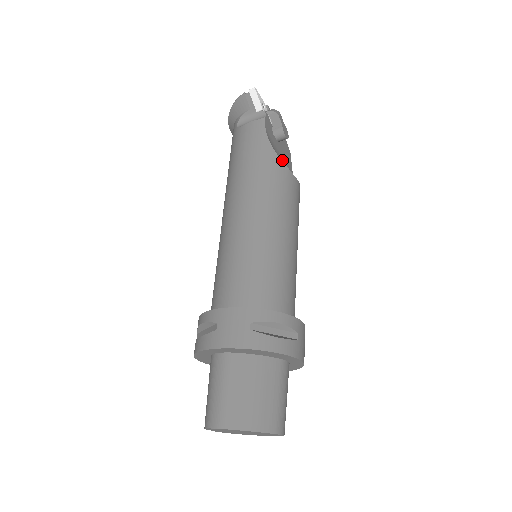
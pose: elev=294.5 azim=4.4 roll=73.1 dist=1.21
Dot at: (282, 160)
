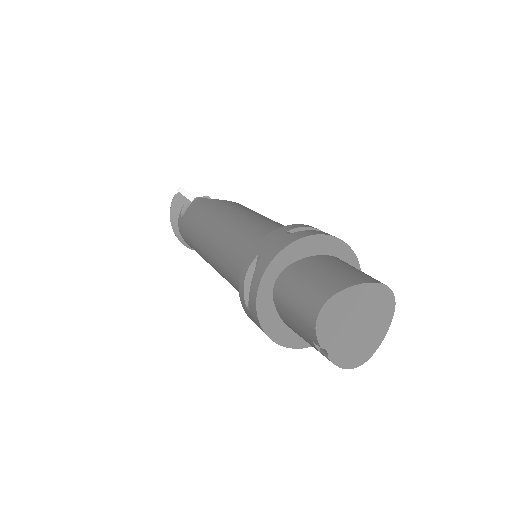
Dot at: occluded
